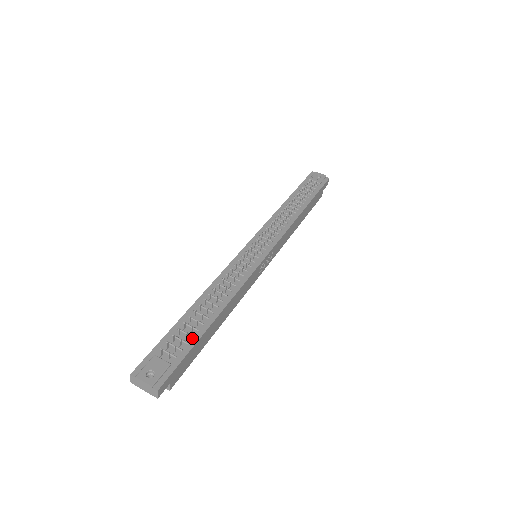
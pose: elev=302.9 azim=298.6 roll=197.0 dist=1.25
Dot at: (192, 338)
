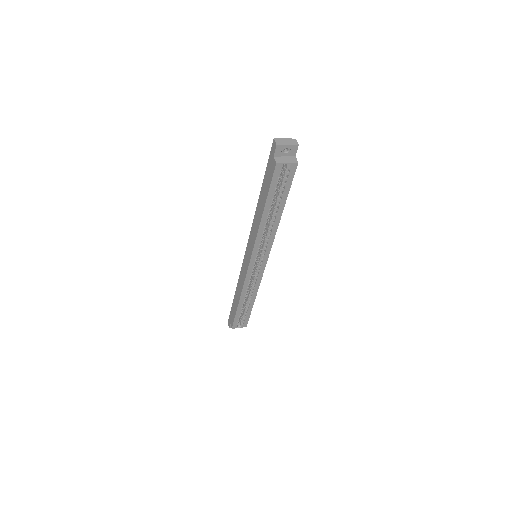
Dot at: occluded
